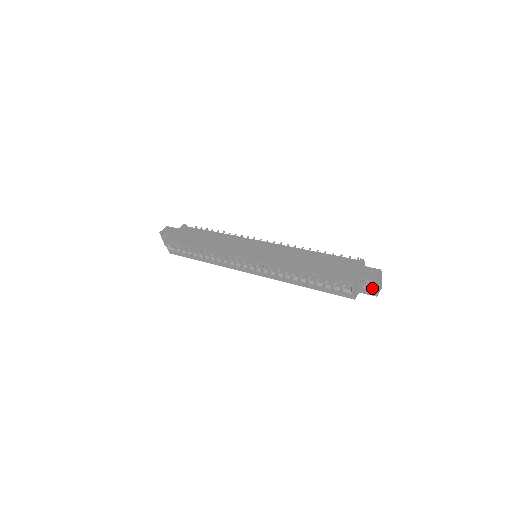
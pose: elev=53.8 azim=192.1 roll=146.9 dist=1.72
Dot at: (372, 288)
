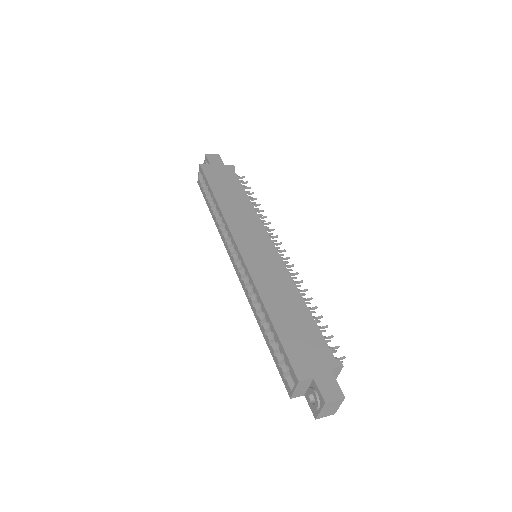
Dot at: (316, 407)
